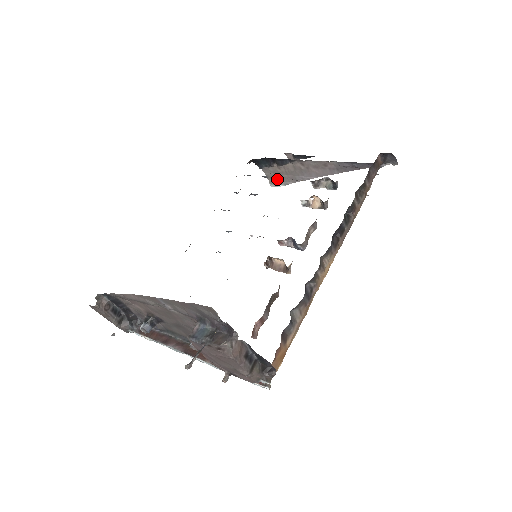
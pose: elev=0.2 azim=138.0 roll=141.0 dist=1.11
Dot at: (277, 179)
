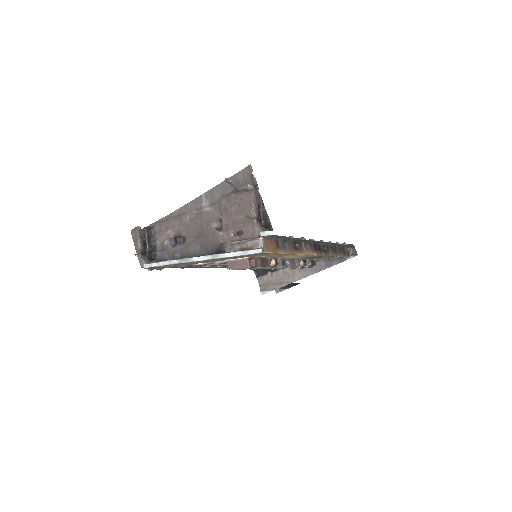
Dot at: (267, 287)
